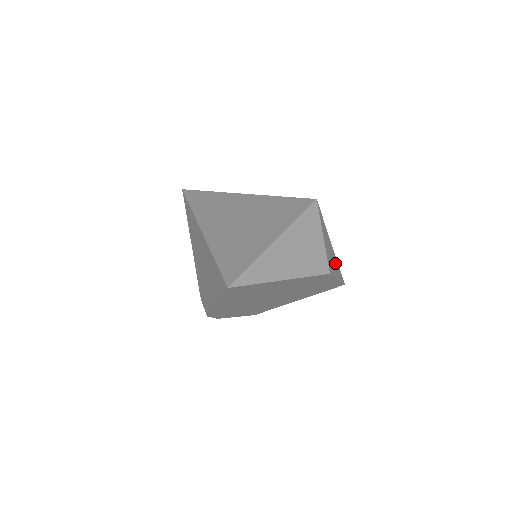
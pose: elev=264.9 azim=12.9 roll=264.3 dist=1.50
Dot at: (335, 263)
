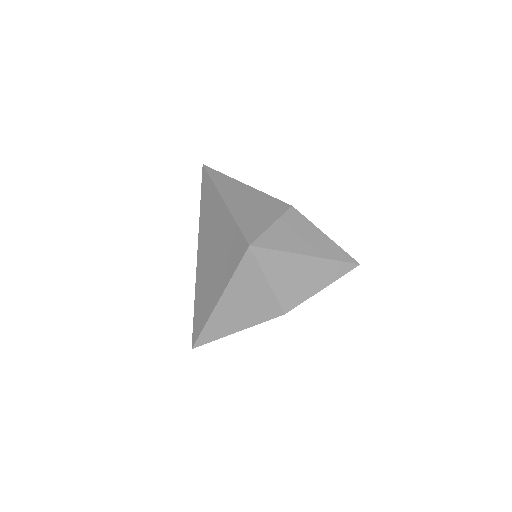
Dot at: (318, 272)
